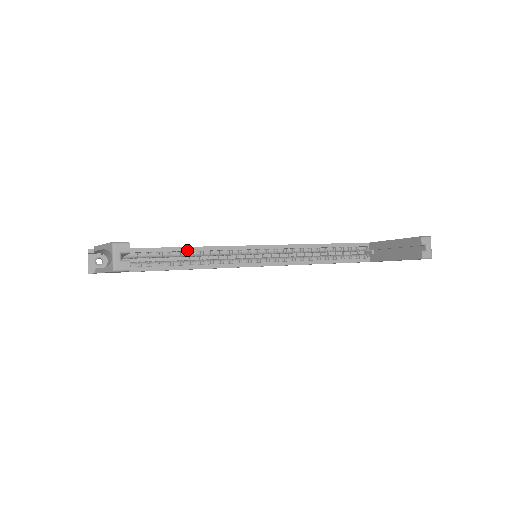
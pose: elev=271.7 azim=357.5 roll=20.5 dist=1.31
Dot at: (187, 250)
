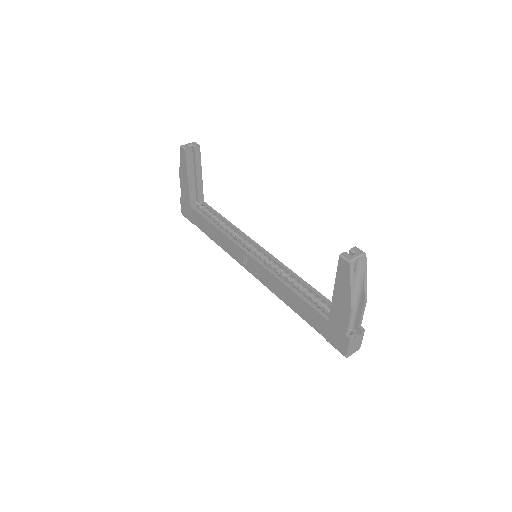
Dot at: (227, 221)
